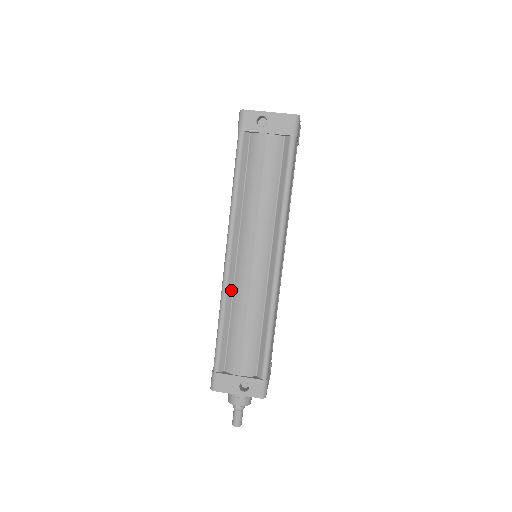
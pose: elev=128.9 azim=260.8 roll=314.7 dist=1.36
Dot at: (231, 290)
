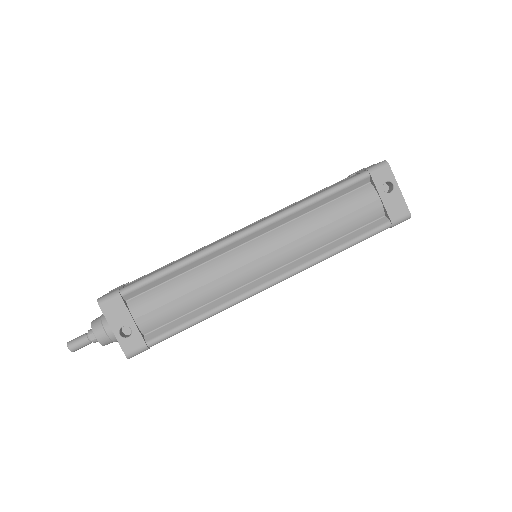
Dot at: (215, 256)
